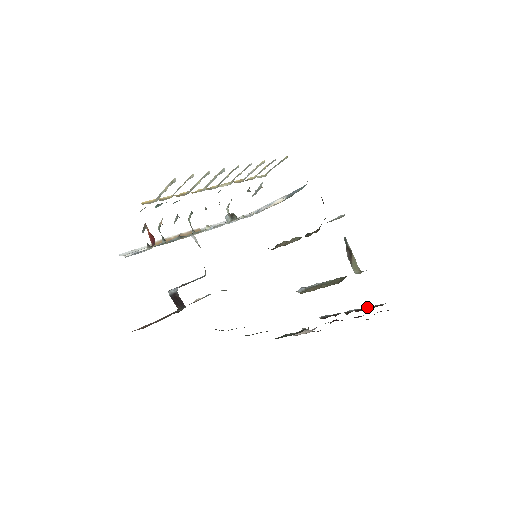
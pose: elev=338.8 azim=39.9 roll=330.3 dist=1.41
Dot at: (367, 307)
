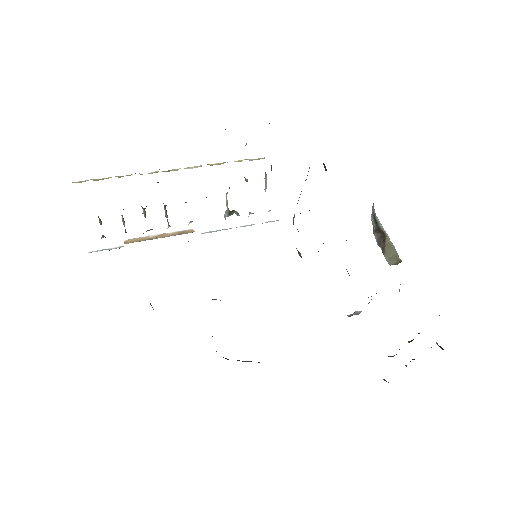
Dot at: occluded
